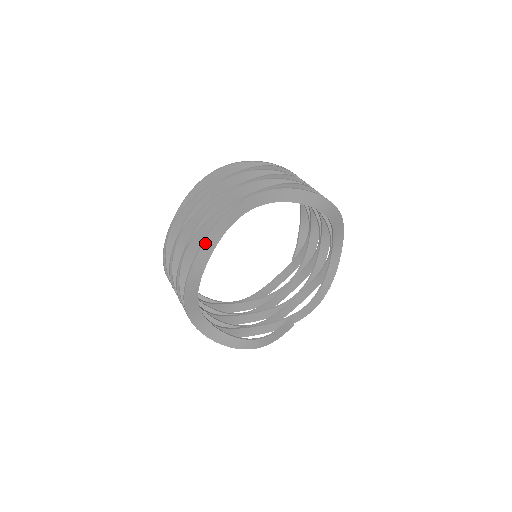
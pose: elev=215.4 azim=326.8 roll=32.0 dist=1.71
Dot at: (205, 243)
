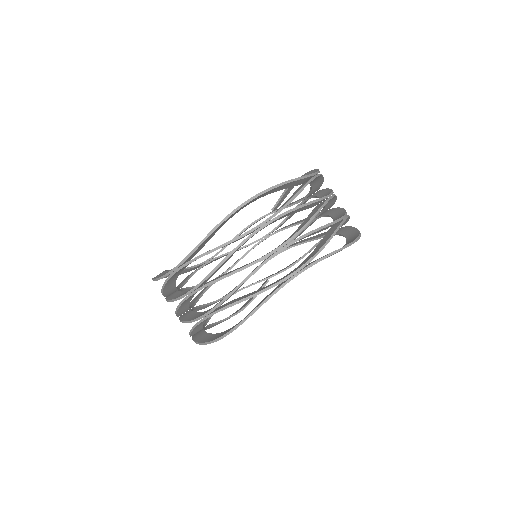
Dot at: occluded
